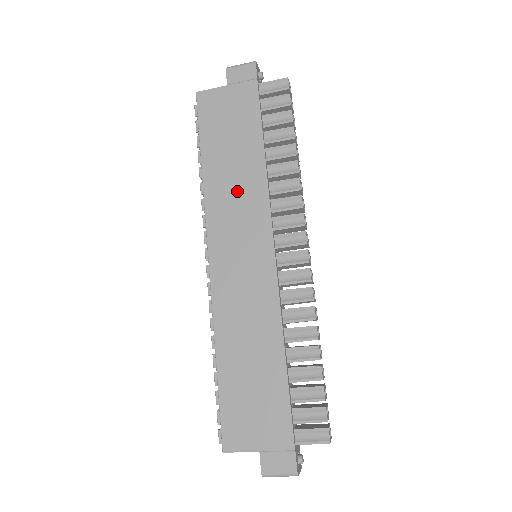
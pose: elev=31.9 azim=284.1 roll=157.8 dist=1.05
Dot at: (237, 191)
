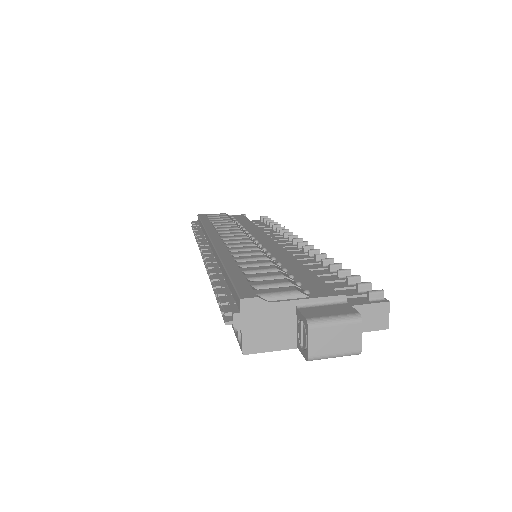
Dot at: occluded
